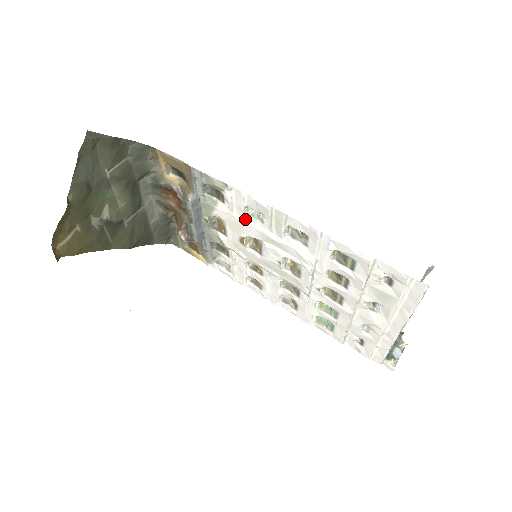
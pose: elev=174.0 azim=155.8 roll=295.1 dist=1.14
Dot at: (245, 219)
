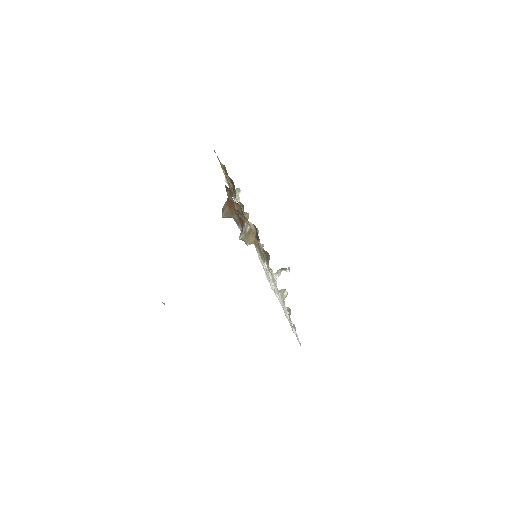
Dot at: occluded
